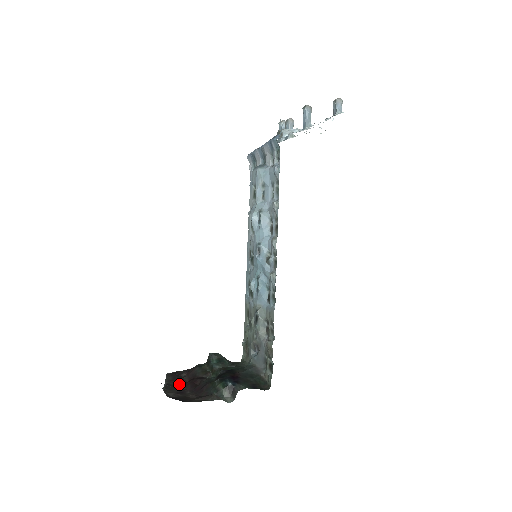
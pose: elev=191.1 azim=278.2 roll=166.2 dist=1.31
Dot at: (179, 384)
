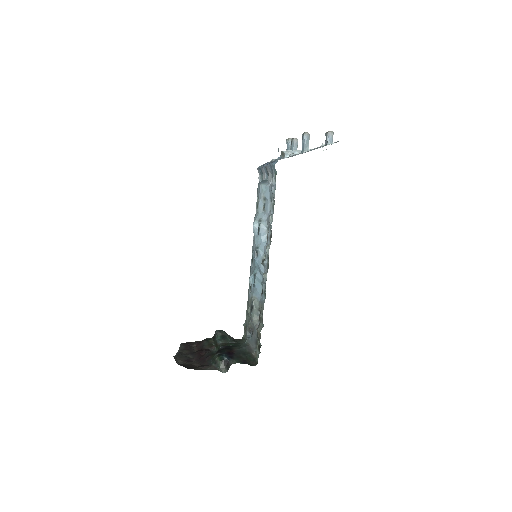
Dot at: (189, 353)
